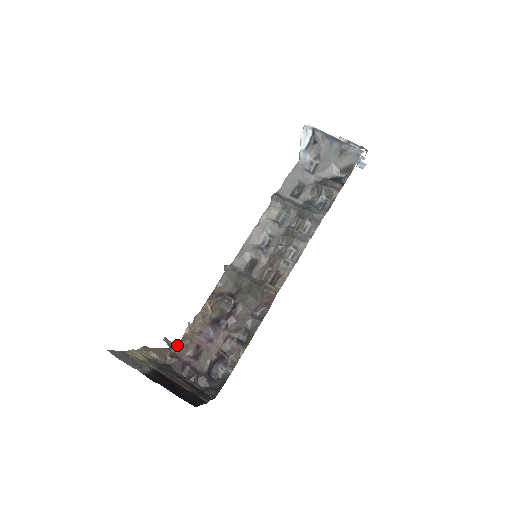
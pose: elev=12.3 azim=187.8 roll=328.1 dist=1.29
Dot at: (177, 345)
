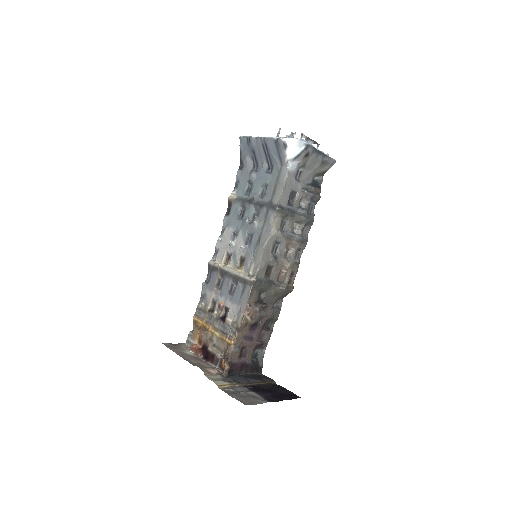
Dot at: (230, 355)
